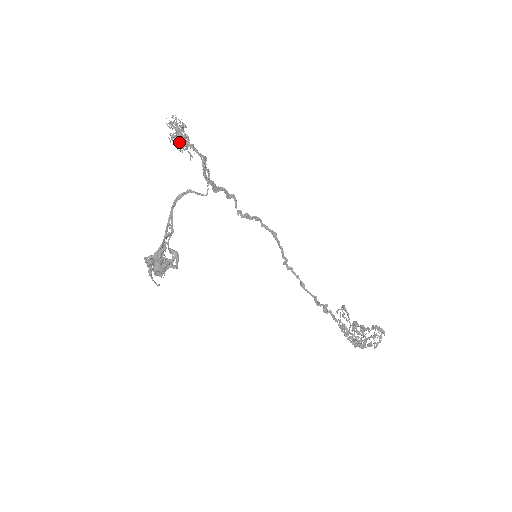
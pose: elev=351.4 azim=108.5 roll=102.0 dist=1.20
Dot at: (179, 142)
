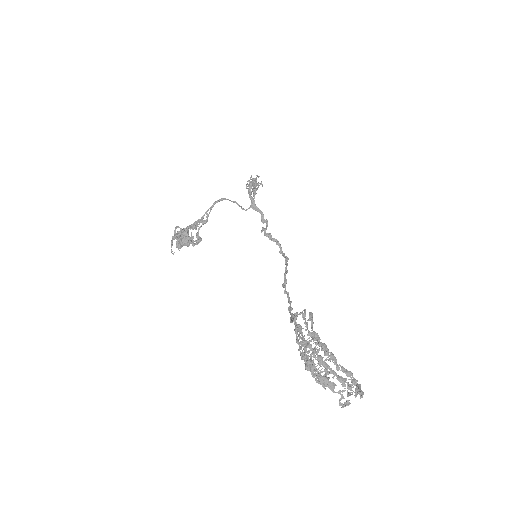
Dot at: (249, 183)
